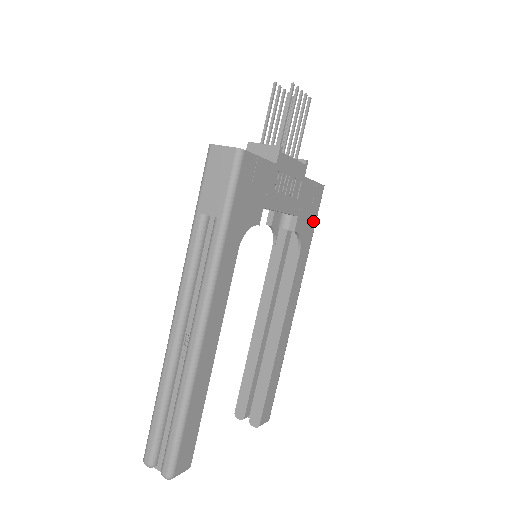
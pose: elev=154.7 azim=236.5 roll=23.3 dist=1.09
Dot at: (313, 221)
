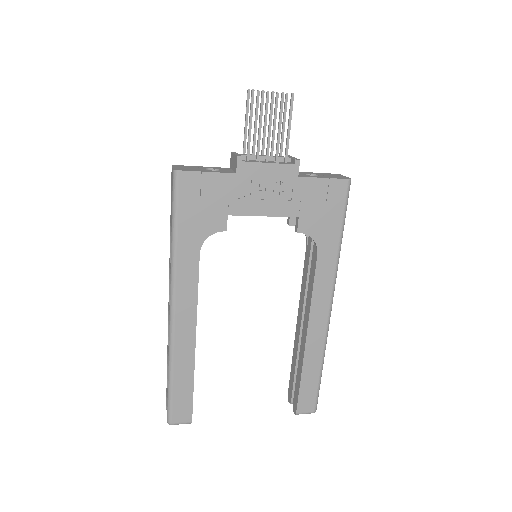
Dot at: (336, 219)
